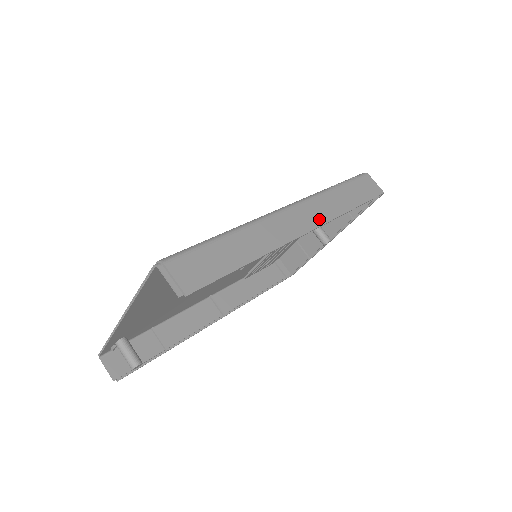
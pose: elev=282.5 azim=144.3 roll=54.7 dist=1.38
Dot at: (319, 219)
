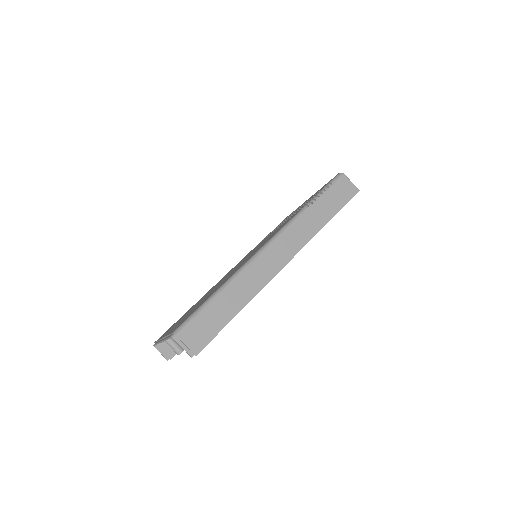
Dot at: (295, 247)
